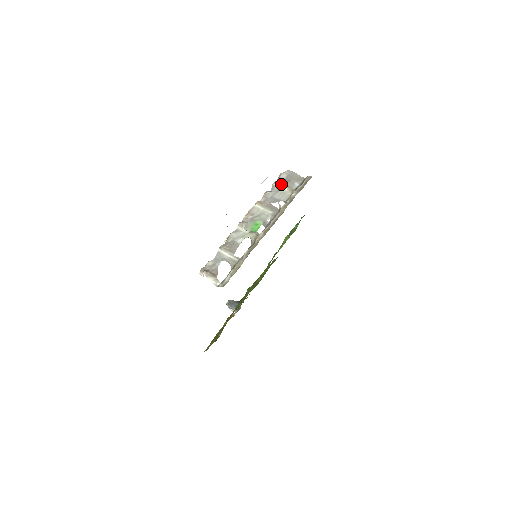
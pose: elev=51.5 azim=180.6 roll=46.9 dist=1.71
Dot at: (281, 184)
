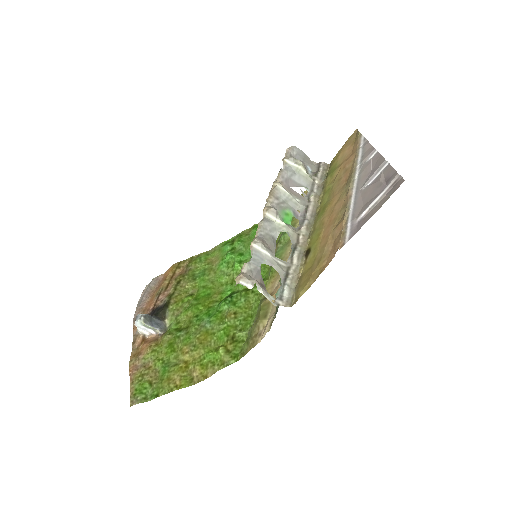
Dot at: (301, 164)
